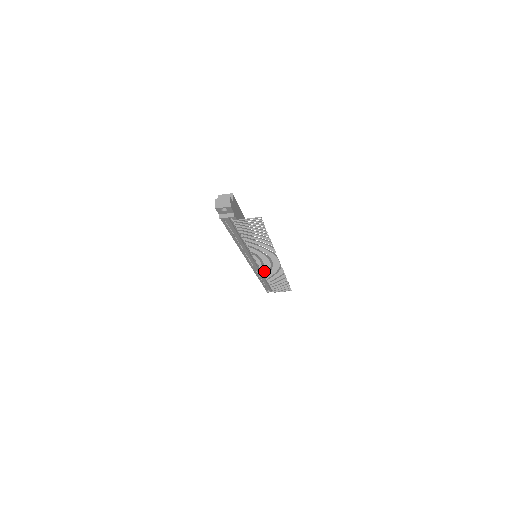
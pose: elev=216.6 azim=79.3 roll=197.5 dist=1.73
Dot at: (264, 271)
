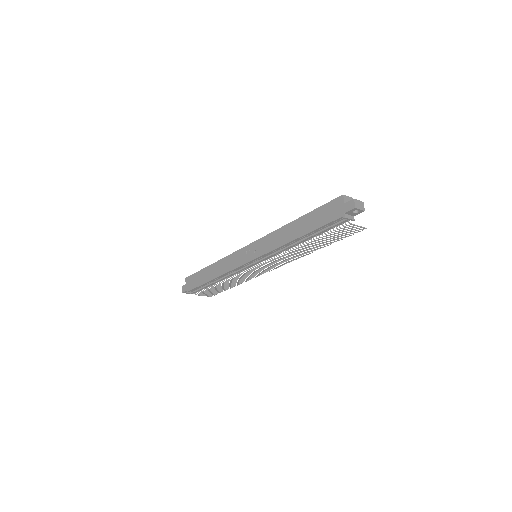
Dot at: occluded
